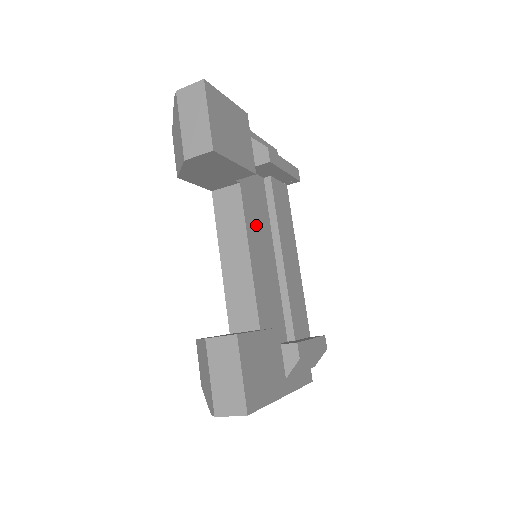
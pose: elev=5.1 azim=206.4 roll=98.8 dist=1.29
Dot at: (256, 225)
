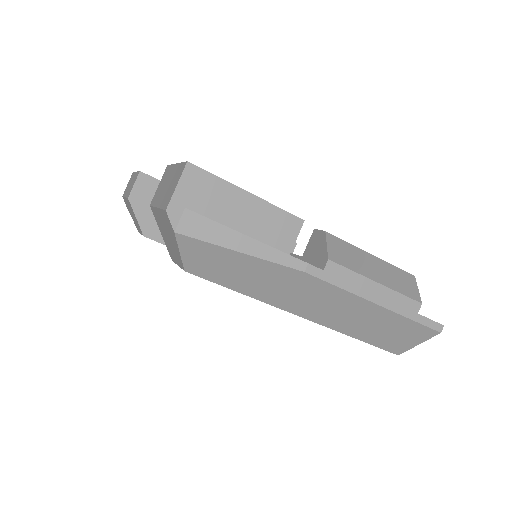
Dot at: occluded
